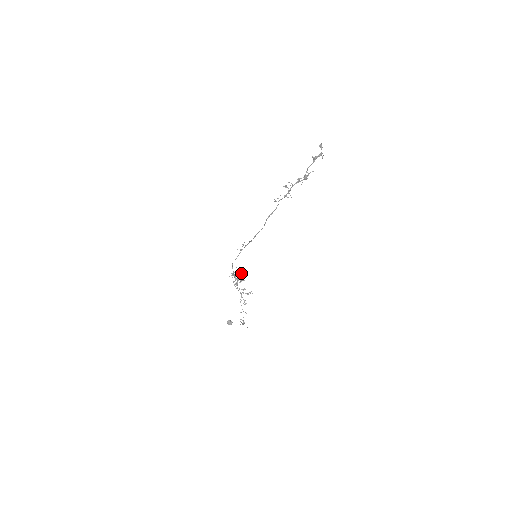
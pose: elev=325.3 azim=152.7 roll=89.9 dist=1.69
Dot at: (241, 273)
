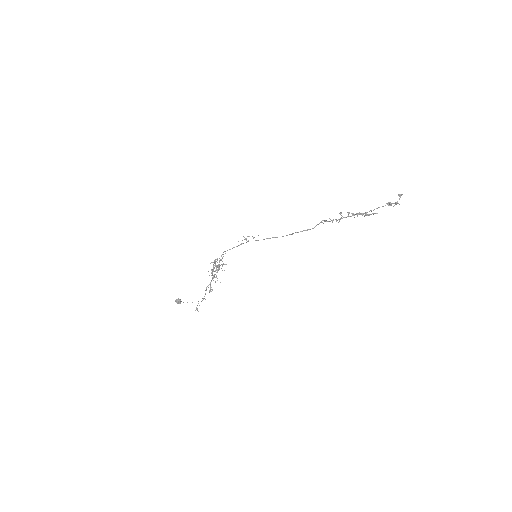
Dot at: occluded
